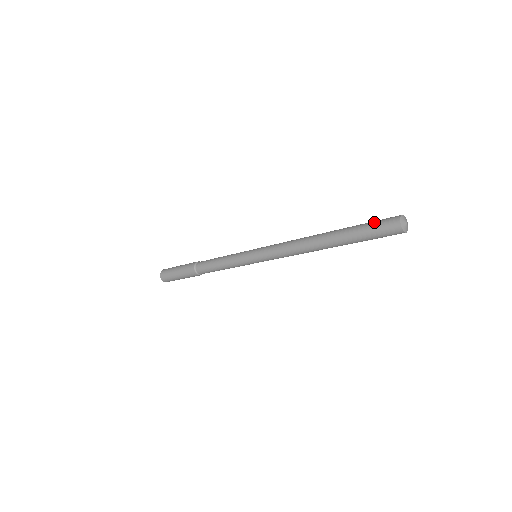
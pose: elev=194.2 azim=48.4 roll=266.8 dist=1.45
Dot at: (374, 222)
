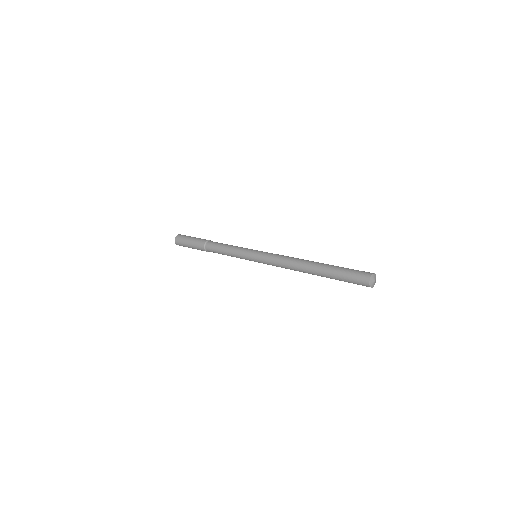
Dot at: (349, 278)
